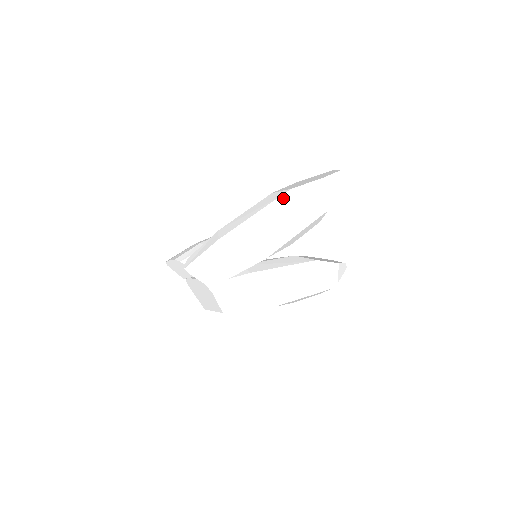
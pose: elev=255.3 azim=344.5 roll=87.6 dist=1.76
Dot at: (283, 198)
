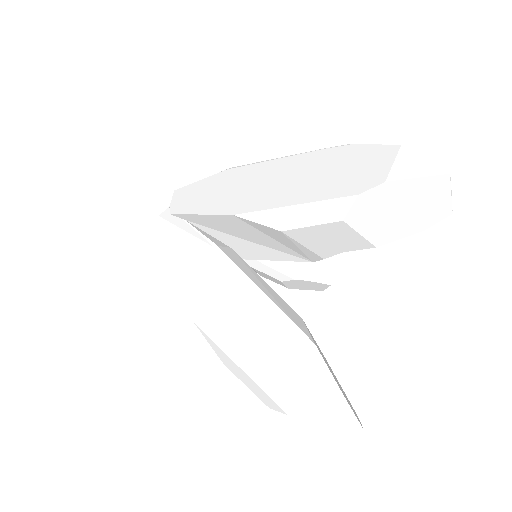
Dot at: (328, 151)
